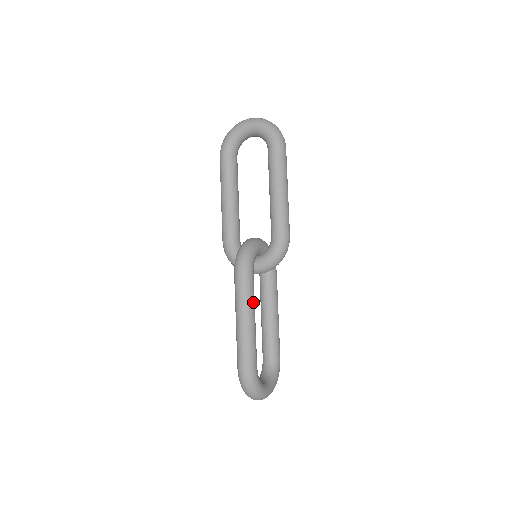
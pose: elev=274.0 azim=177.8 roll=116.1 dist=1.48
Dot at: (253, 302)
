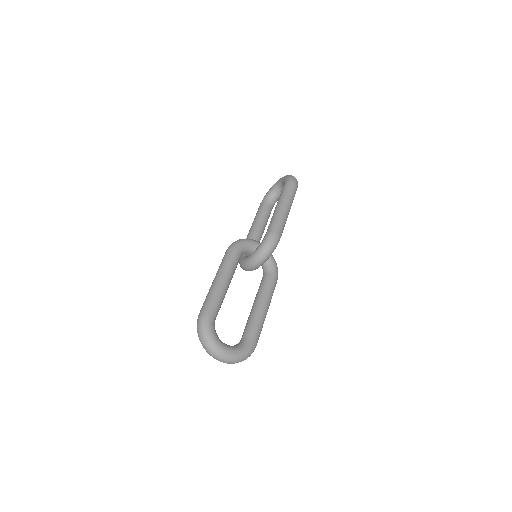
Dot at: (229, 269)
